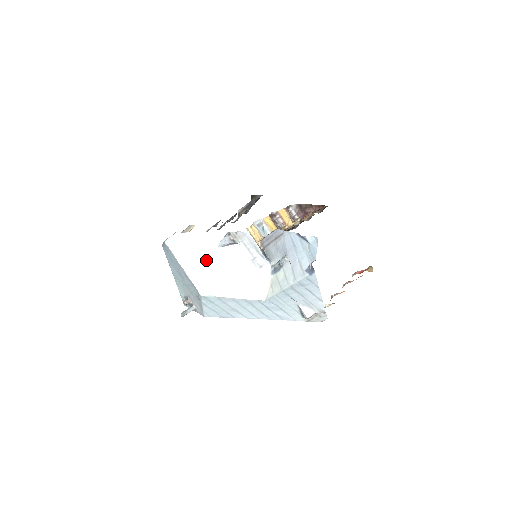
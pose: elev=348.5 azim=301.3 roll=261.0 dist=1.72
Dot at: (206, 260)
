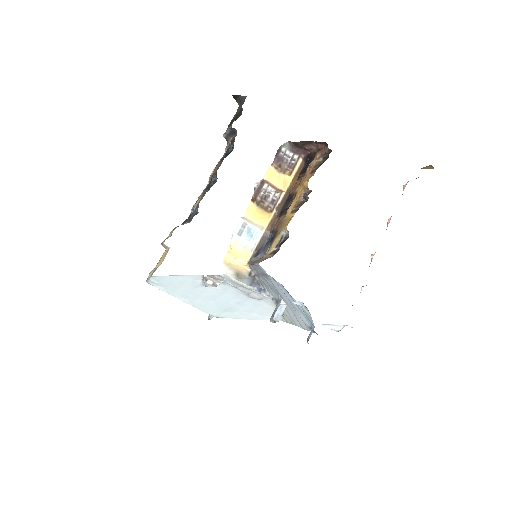
Dot at: (199, 295)
